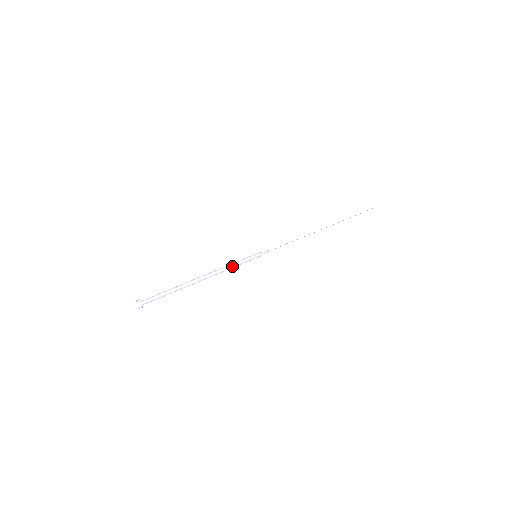
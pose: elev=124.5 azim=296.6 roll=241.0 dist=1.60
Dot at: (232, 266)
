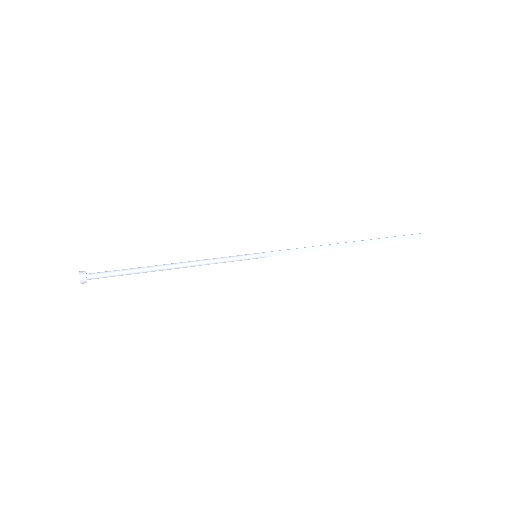
Dot at: (221, 258)
